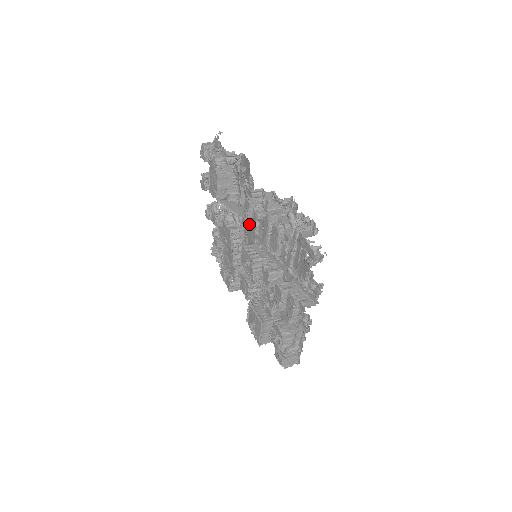
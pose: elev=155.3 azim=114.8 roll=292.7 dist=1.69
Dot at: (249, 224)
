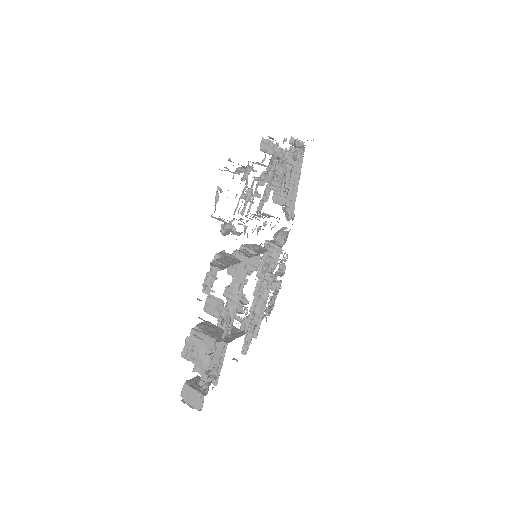
Dot at: (262, 205)
